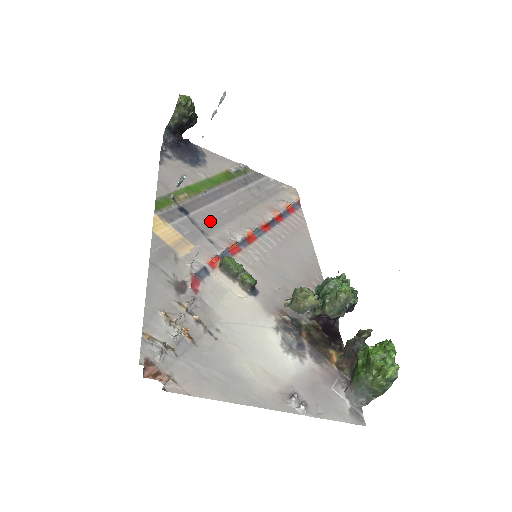
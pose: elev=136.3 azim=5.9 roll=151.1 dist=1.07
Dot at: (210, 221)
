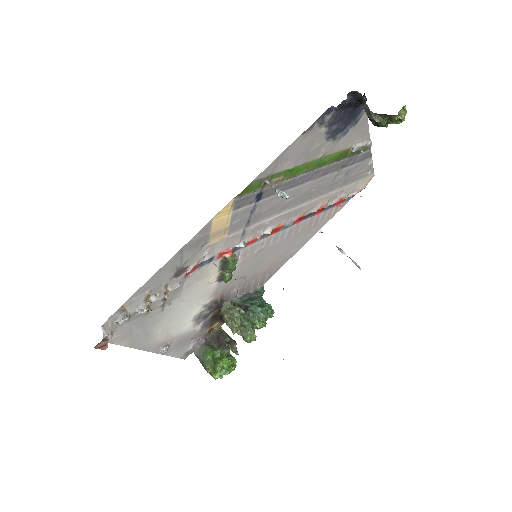
Dot at: (267, 210)
